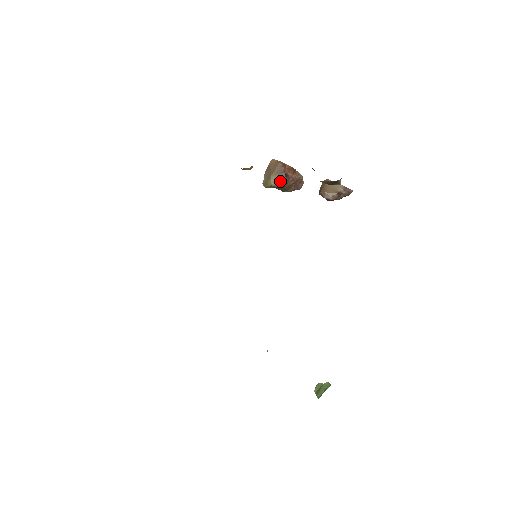
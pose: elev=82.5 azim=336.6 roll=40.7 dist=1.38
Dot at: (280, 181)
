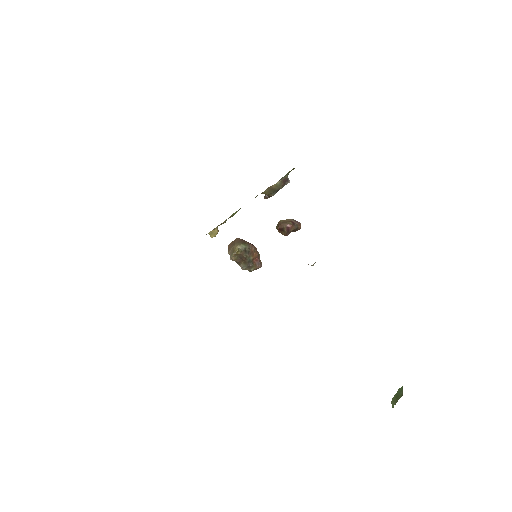
Dot at: (243, 245)
